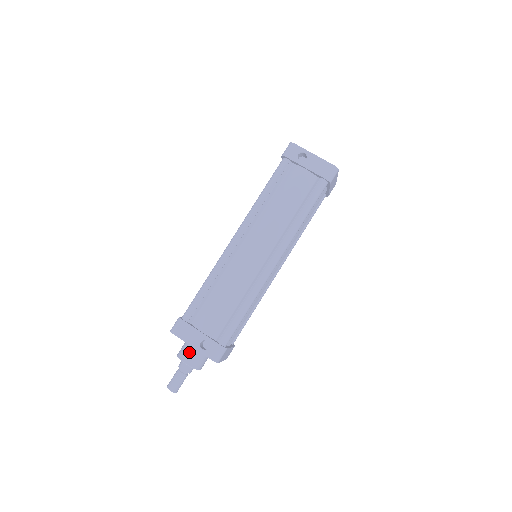
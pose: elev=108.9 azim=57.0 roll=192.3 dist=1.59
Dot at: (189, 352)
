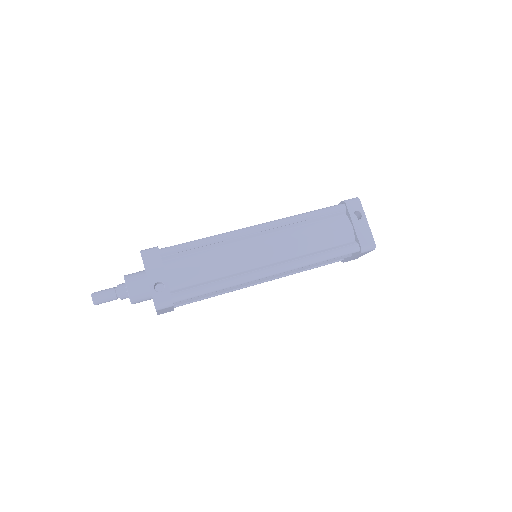
Dot at: (138, 281)
